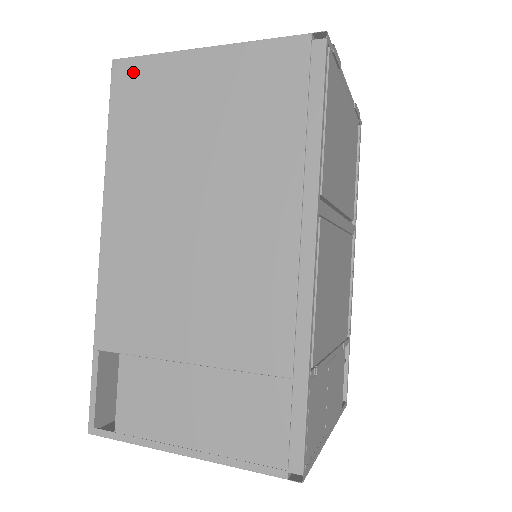
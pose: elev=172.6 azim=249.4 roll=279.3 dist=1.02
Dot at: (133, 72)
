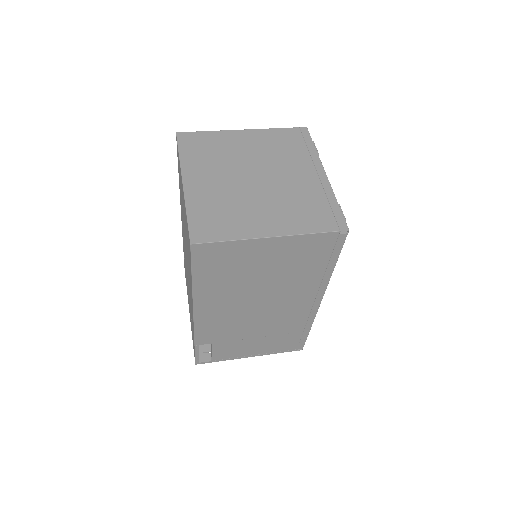
Dot at: (211, 250)
